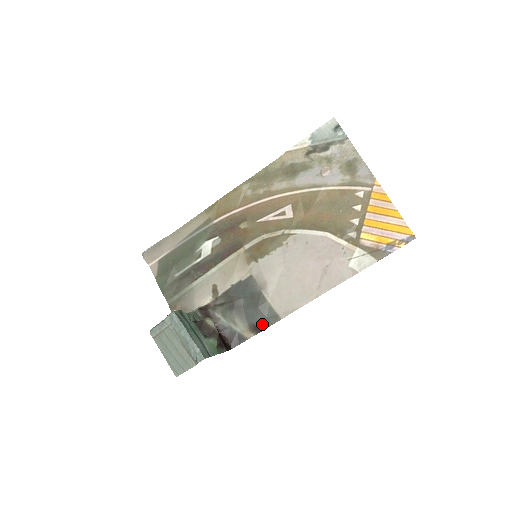
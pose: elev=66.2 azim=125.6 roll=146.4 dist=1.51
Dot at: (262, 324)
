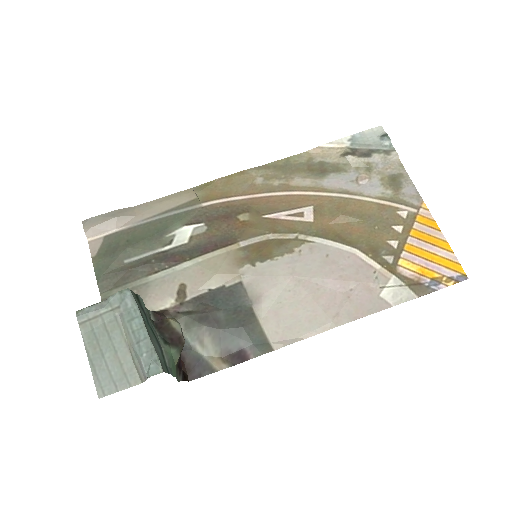
Dot at: (243, 352)
